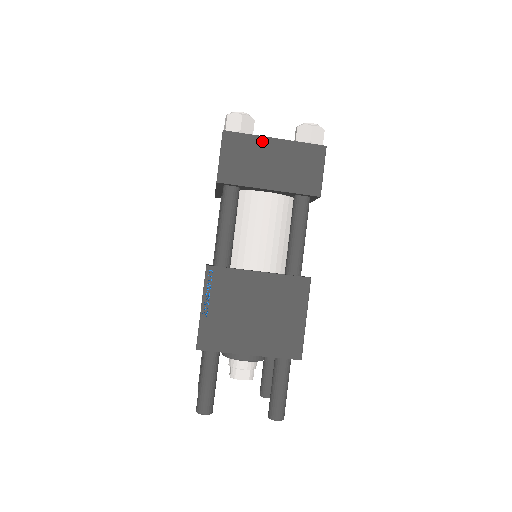
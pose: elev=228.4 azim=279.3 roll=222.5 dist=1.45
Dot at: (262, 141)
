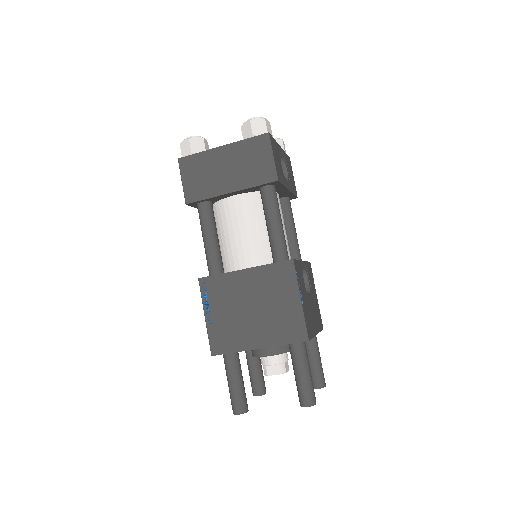
Dot at: (211, 153)
